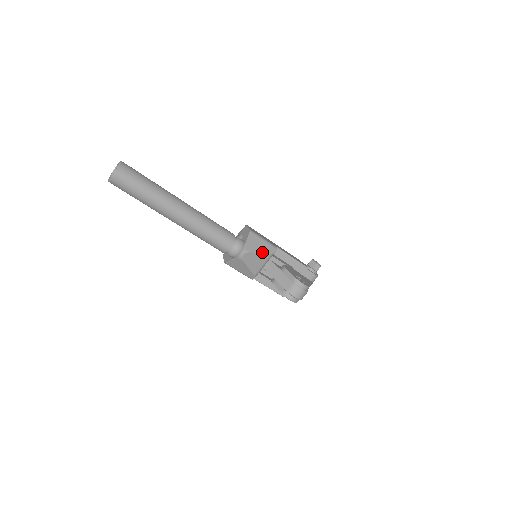
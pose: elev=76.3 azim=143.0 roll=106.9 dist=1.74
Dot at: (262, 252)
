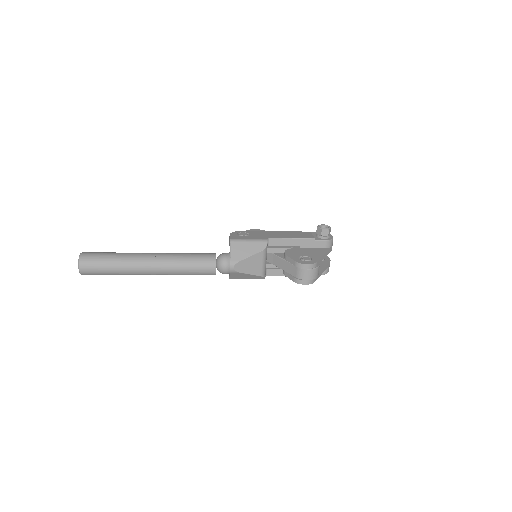
Dot at: (252, 254)
